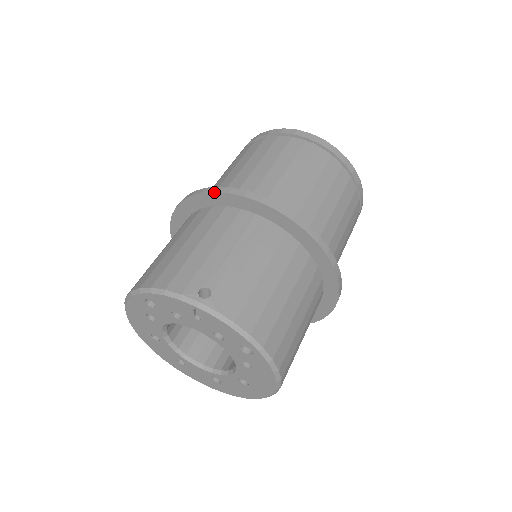
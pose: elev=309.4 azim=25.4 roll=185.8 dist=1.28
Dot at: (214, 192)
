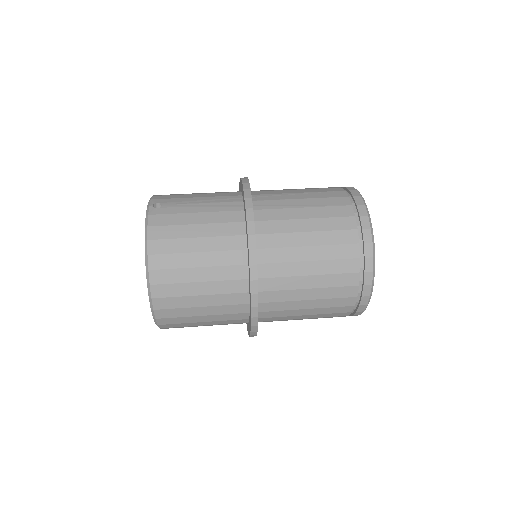
Dot at: occluded
